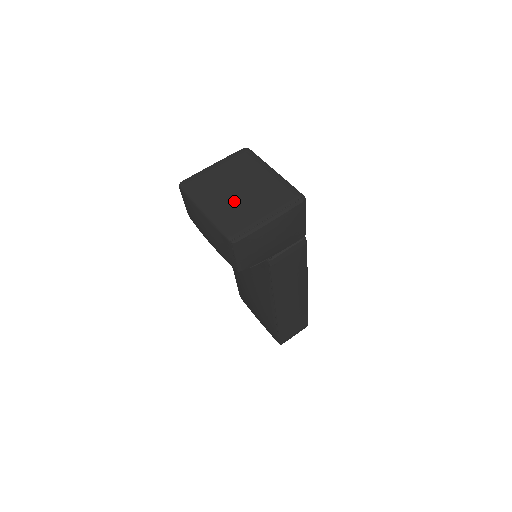
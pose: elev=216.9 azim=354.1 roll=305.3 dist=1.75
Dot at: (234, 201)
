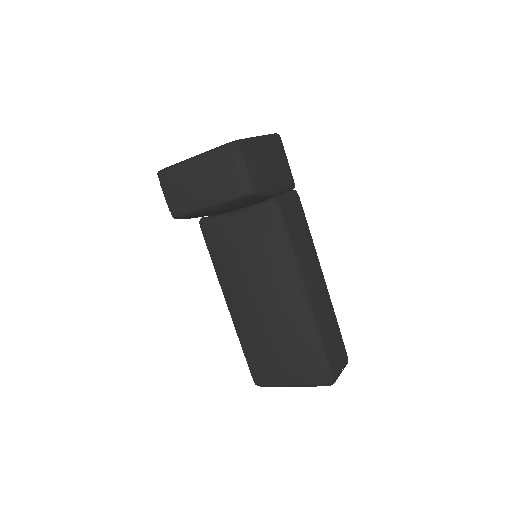
Dot at: occluded
